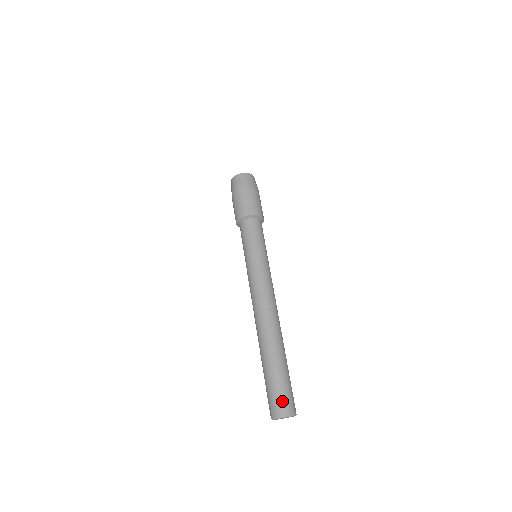
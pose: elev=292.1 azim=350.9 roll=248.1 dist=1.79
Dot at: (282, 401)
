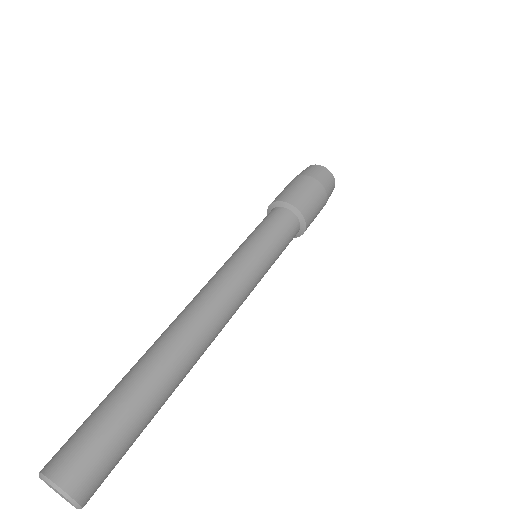
Dot at: (75, 452)
